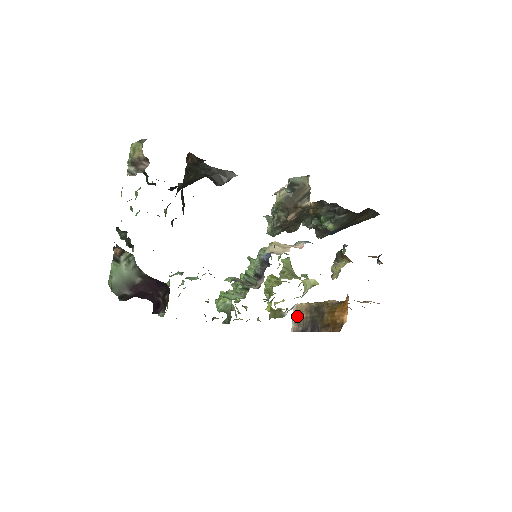
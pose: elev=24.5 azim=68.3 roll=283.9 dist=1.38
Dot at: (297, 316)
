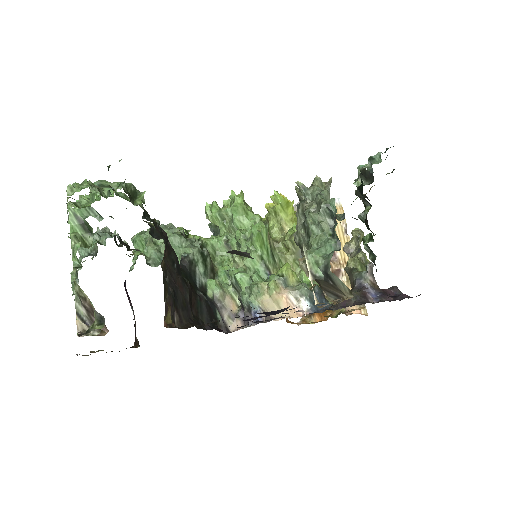
Dot at: occluded
